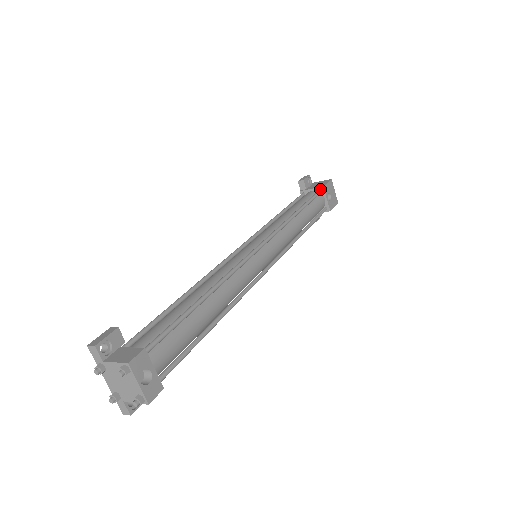
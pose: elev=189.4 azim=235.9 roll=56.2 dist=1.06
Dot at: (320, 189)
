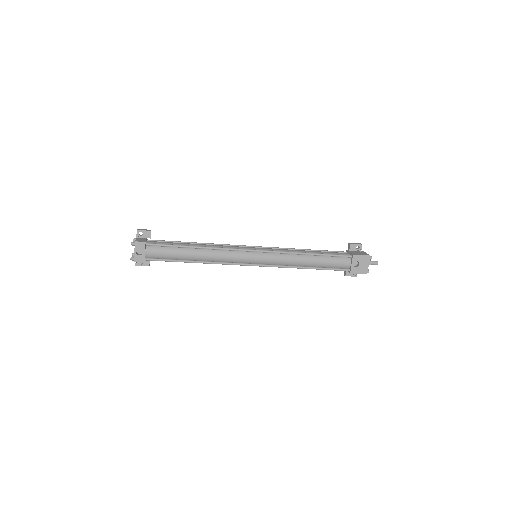
Dot at: (351, 255)
